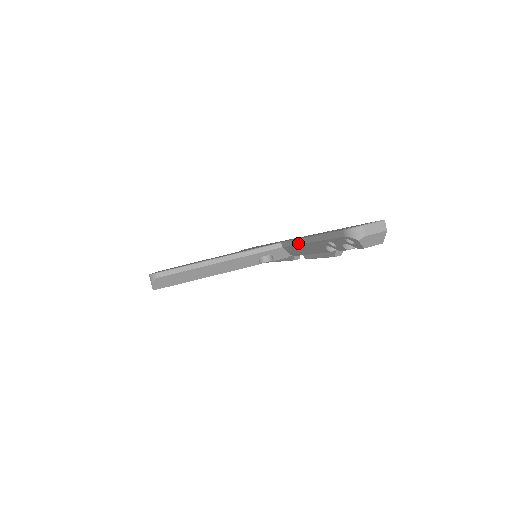
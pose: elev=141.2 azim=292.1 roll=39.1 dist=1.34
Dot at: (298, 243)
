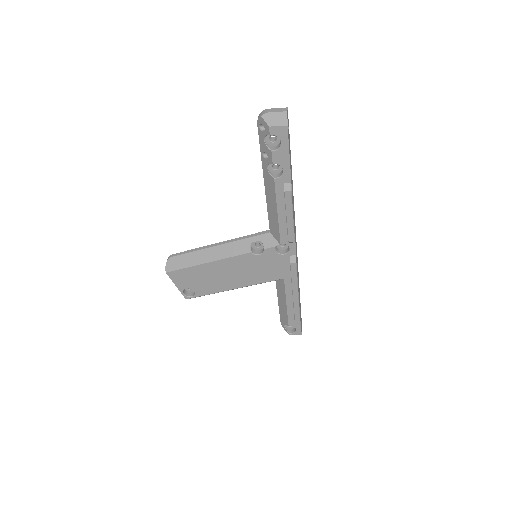
Dot at: (266, 200)
